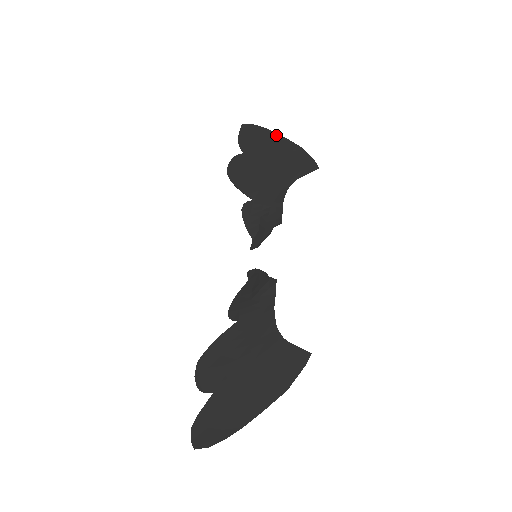
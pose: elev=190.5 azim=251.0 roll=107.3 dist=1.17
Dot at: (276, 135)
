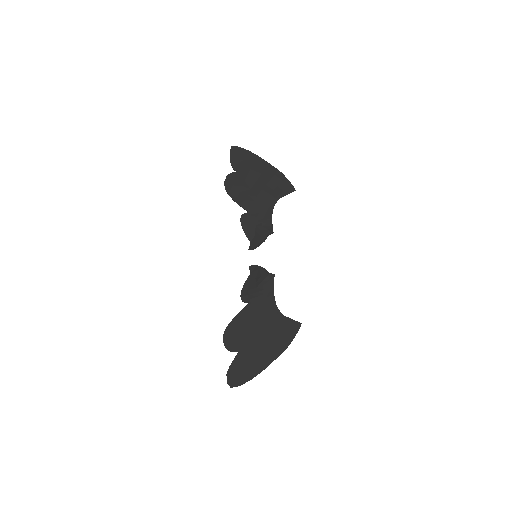
Dot at: (260, 159)
